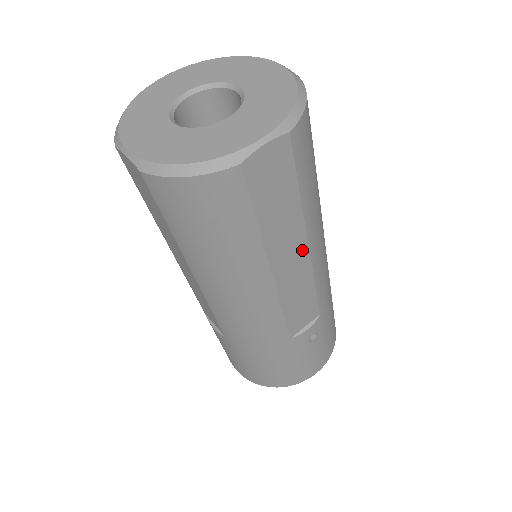
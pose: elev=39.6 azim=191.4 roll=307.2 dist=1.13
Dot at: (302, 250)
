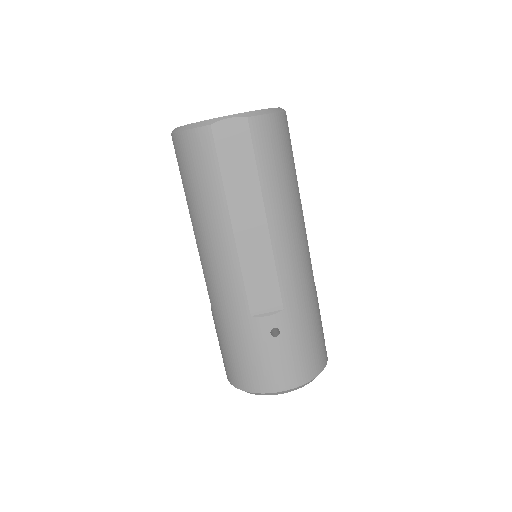
Dot at: (261, 222)
